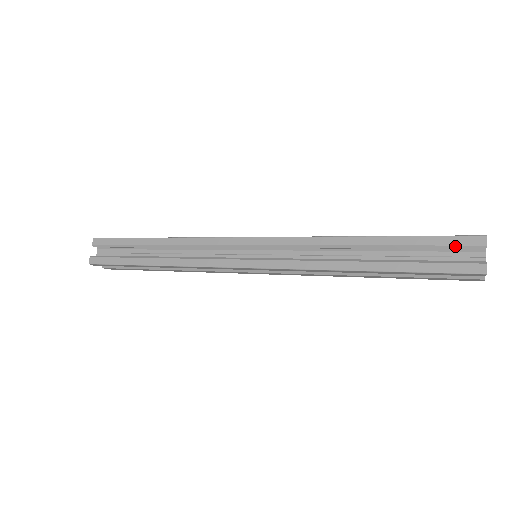
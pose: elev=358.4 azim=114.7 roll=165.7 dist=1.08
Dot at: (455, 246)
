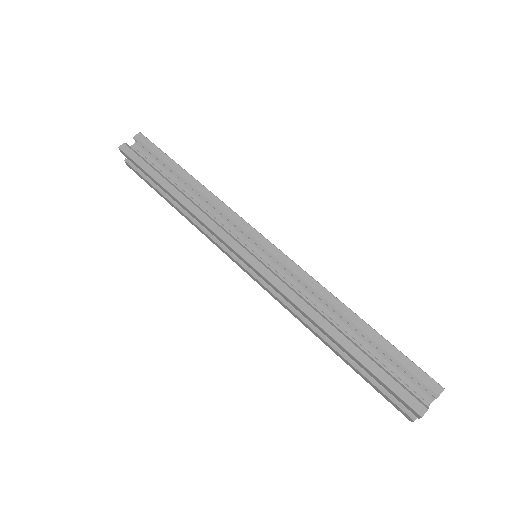
Dot at: (397, 398)
